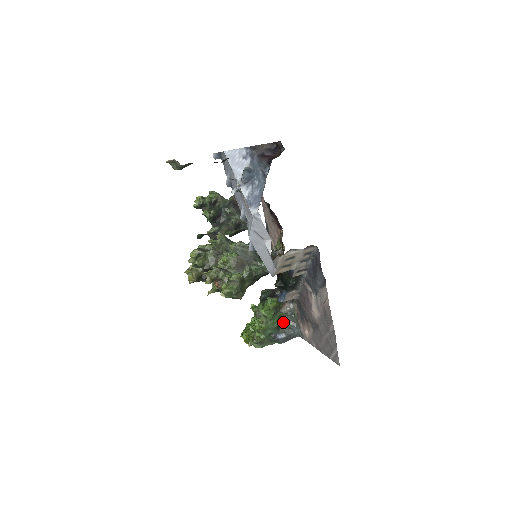
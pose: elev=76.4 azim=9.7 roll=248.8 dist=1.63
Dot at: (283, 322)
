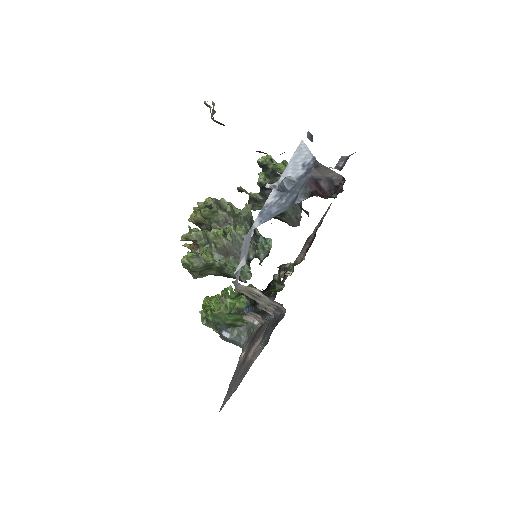
Dot at: (240, 325)
